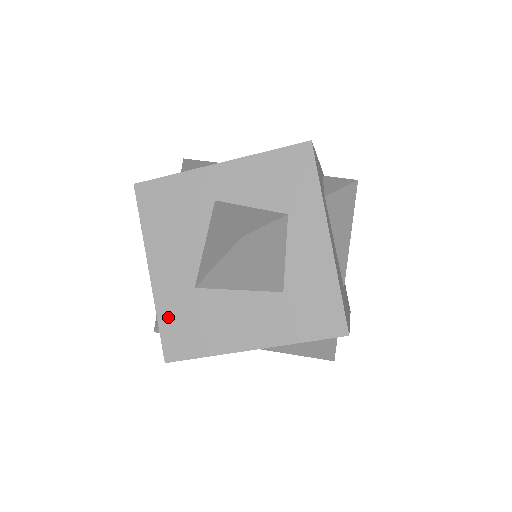
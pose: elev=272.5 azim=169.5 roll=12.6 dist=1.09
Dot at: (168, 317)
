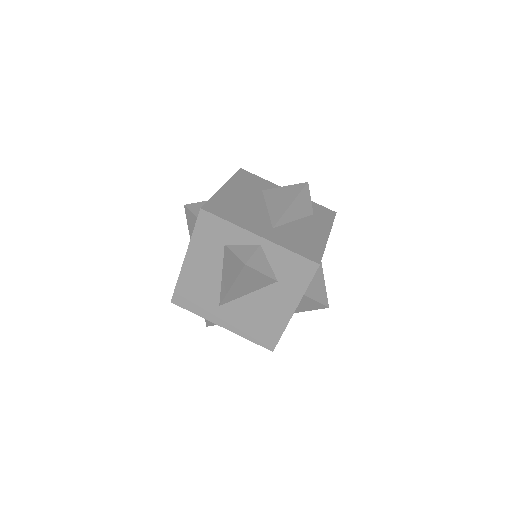
Dot at: occluded
